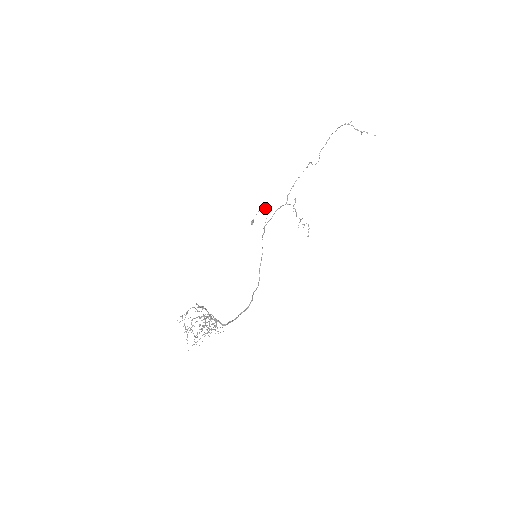
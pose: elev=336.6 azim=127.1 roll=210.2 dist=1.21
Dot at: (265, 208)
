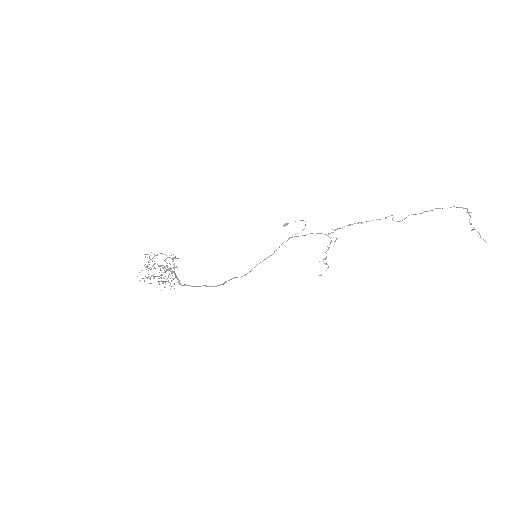
Dot at: occluded
